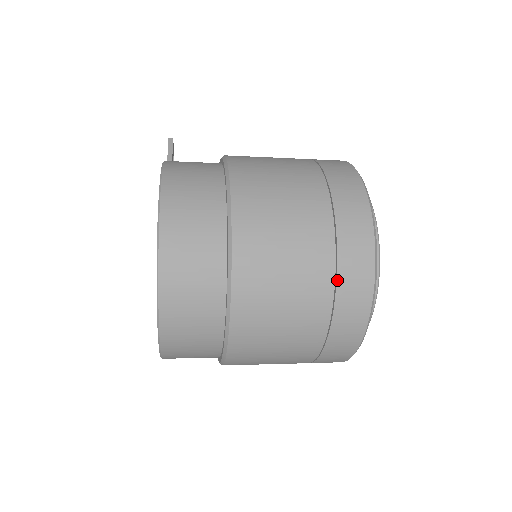
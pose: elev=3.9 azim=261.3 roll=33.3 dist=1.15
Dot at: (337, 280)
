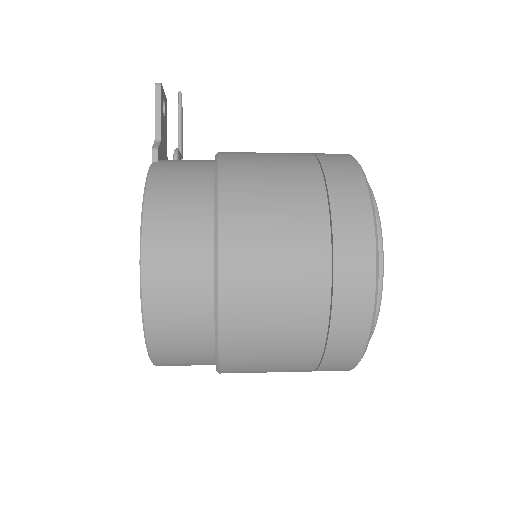
Dot at: (325, 352)
